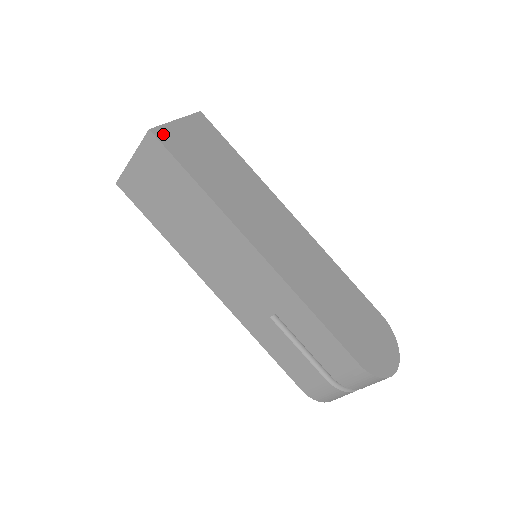
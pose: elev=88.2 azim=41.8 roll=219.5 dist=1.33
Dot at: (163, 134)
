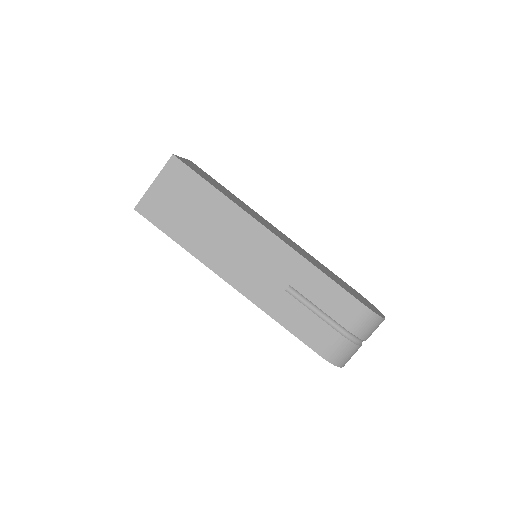
Dot at: (181, 160)
